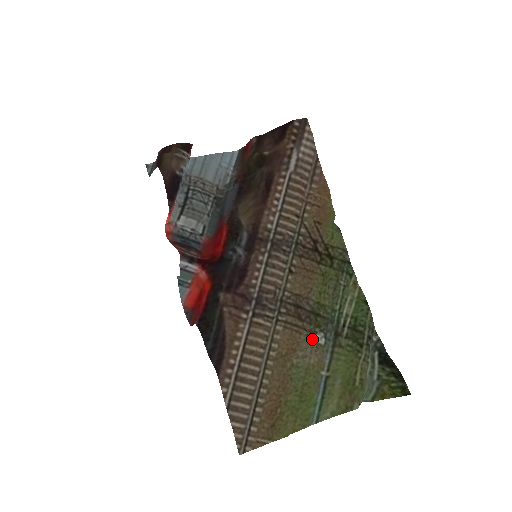
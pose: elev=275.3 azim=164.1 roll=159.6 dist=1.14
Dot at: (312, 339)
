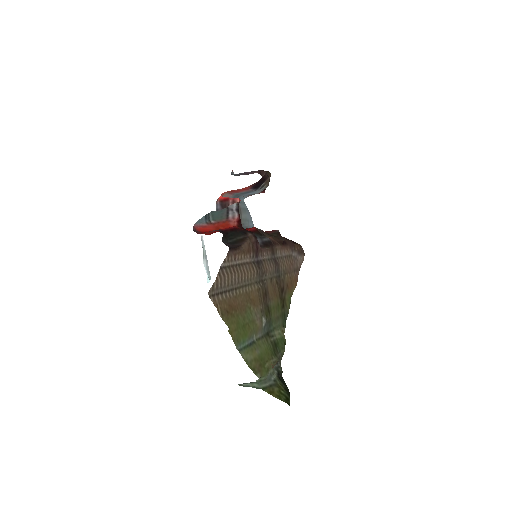
Dot at: (262, 315)
